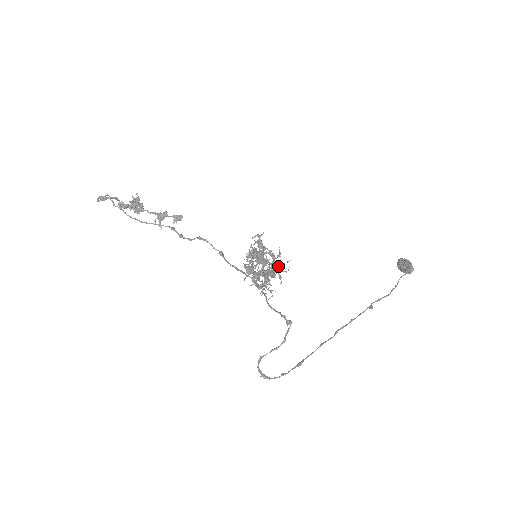
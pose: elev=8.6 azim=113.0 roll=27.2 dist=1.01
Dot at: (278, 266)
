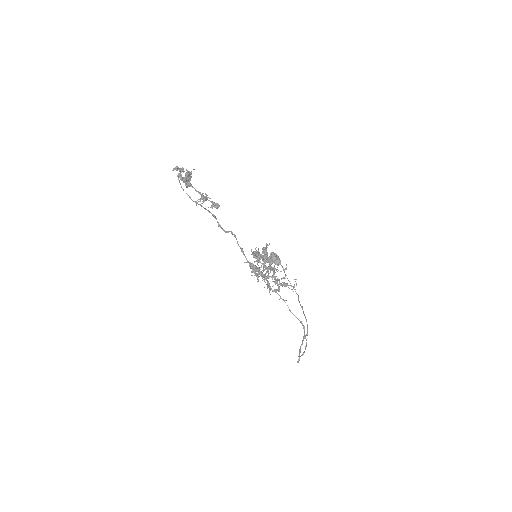
Dot at: (283, 277)
